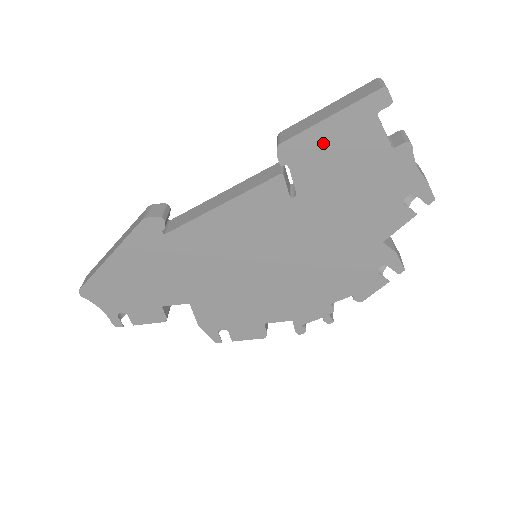
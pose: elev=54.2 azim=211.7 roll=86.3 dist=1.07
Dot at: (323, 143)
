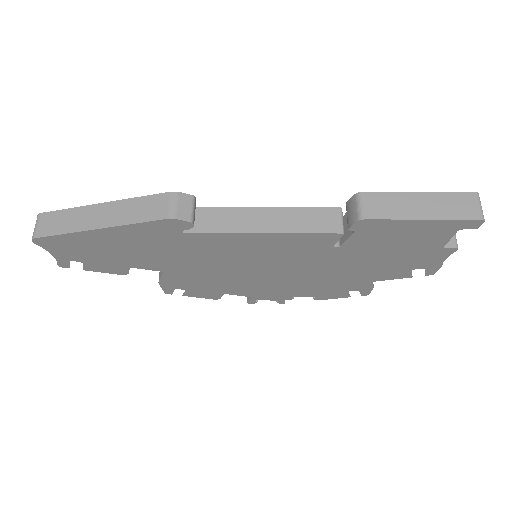
Dot at: (399, 230)
